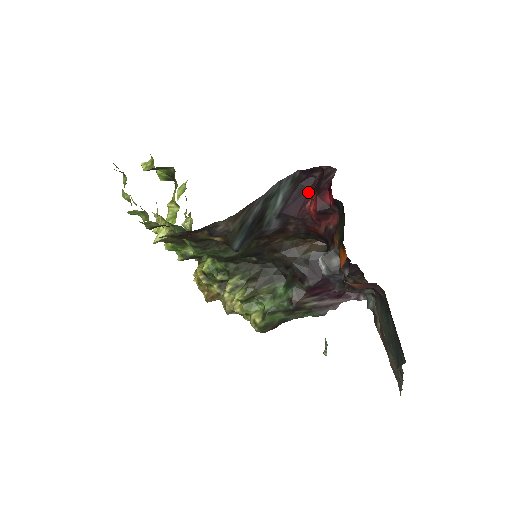
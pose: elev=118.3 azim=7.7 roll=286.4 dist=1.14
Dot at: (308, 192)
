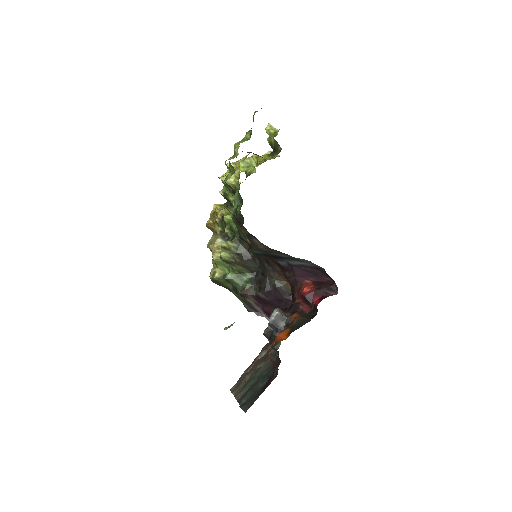
Dot at: (315, 277)
